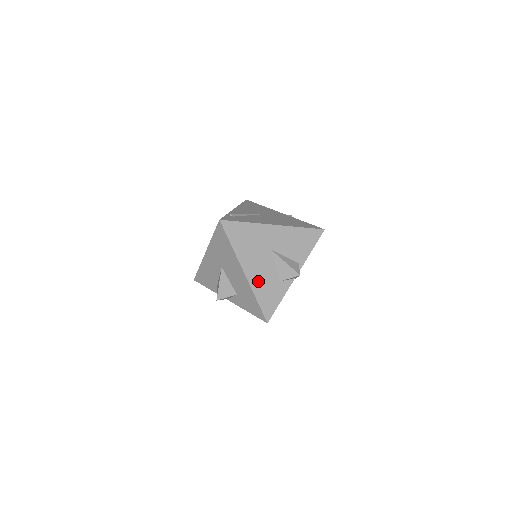
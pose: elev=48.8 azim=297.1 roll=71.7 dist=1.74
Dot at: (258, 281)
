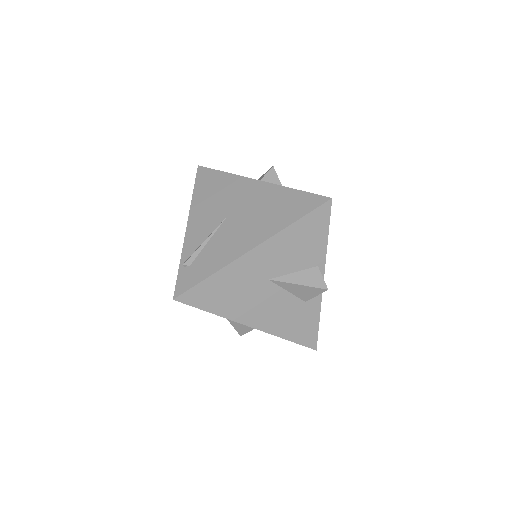
Dot at: (275, 322)
